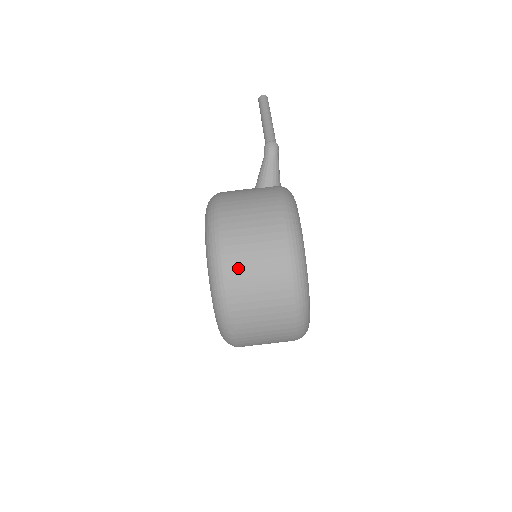
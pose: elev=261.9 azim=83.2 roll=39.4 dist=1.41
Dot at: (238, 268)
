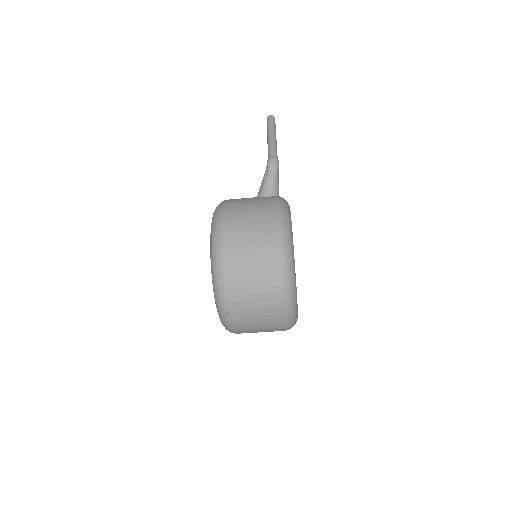
Dot at: (236, 265)
